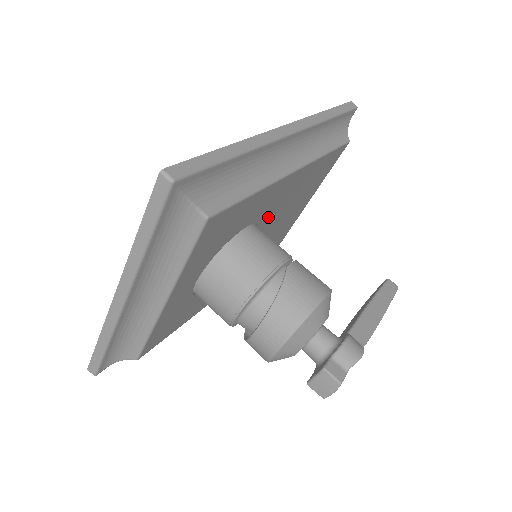
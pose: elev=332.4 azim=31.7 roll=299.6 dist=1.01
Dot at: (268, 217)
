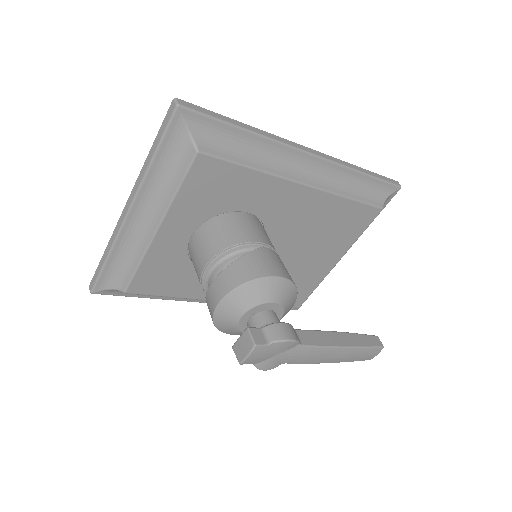
Dot at: (278, 227)
